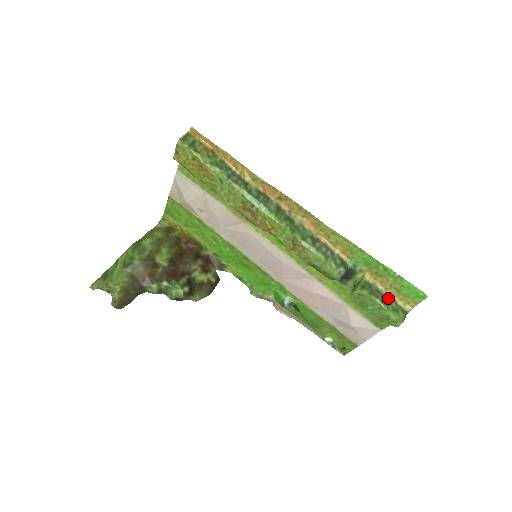
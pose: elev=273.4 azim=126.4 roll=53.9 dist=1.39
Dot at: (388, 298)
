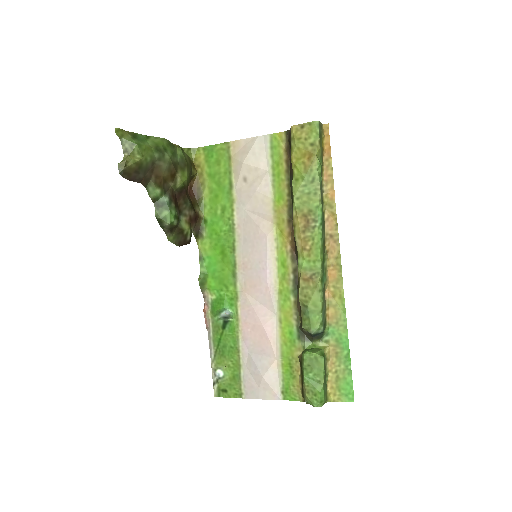
Dot at: (326, 379)
